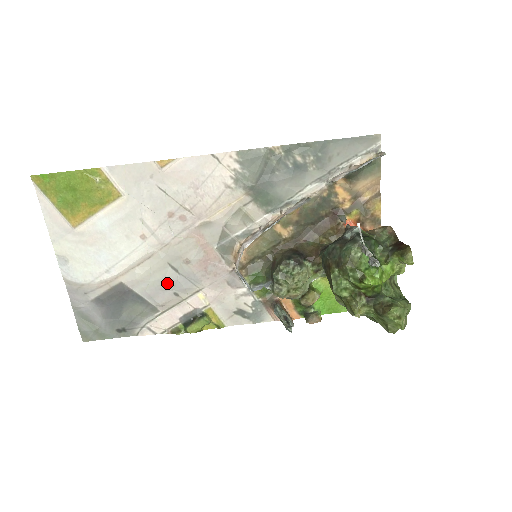
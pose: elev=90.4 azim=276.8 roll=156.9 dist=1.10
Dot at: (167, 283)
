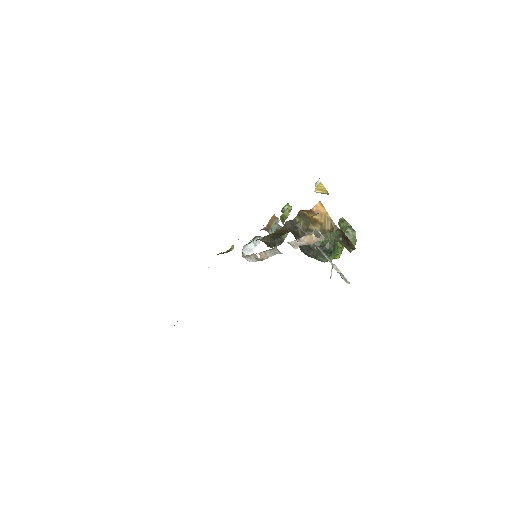
Dot at: occluded
